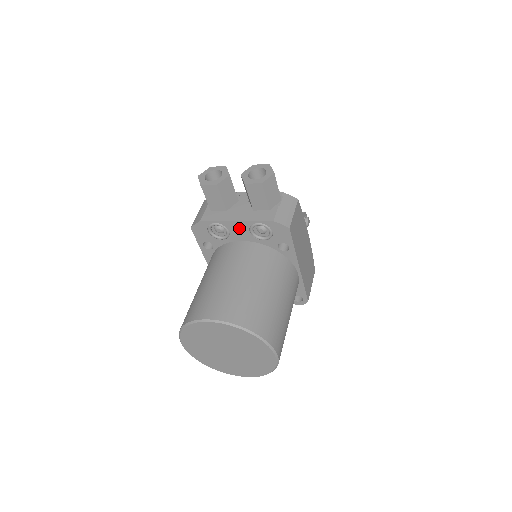
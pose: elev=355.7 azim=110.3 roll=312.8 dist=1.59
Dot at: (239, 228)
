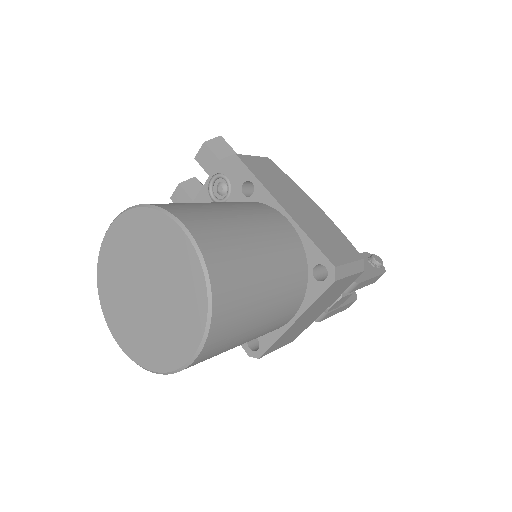
Dot at: occluded
